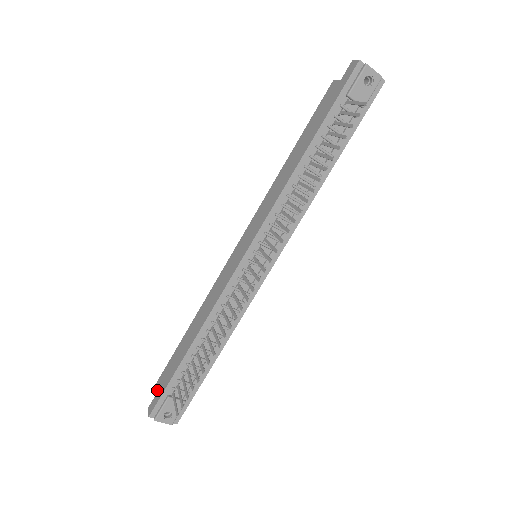
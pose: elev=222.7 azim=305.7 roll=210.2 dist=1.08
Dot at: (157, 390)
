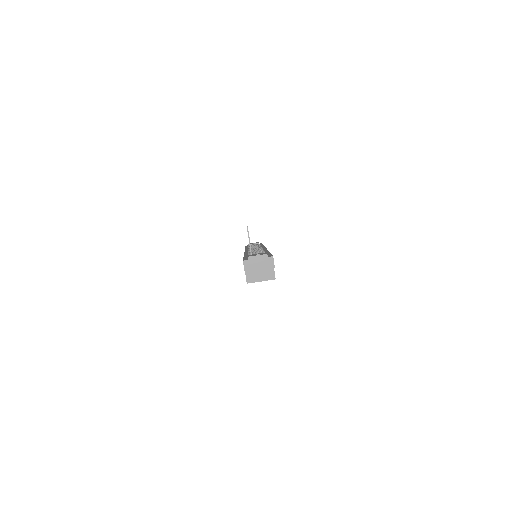
Dot at: occluded
